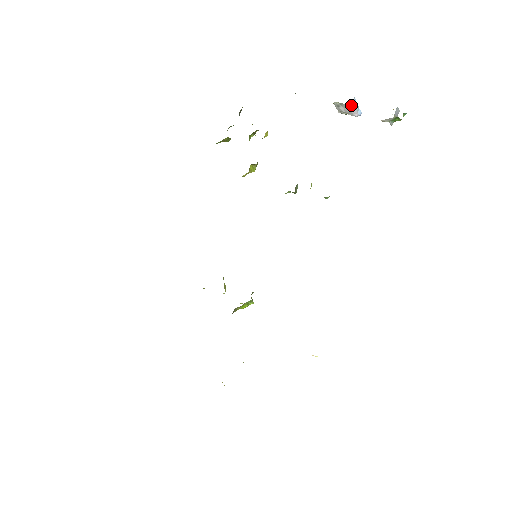
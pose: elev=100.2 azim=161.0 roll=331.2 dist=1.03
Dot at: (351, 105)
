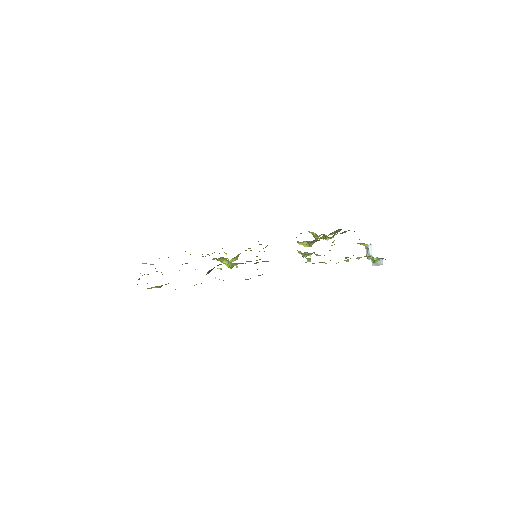
Dot at: (368, 248)
